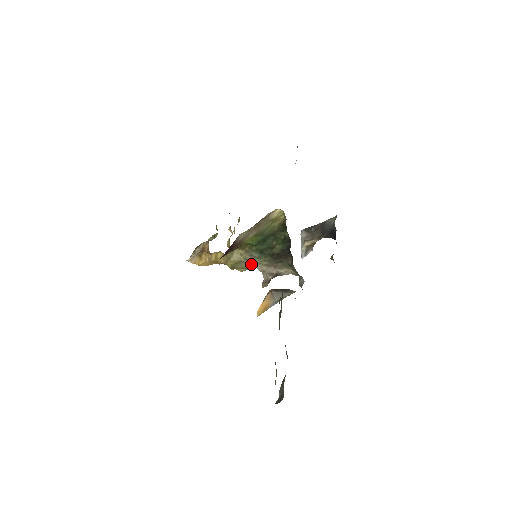
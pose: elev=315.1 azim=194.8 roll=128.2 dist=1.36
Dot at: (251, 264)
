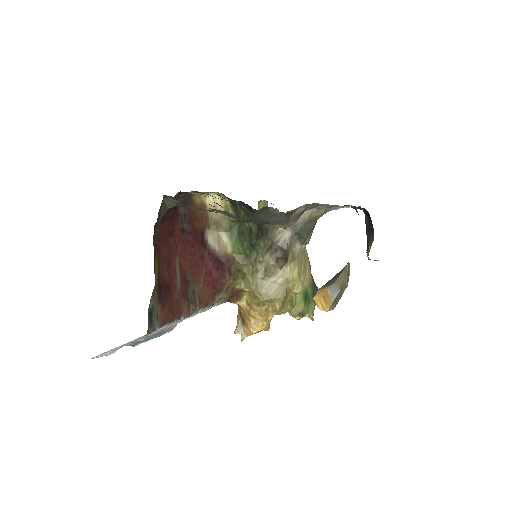
Dot at: (267, 271)
